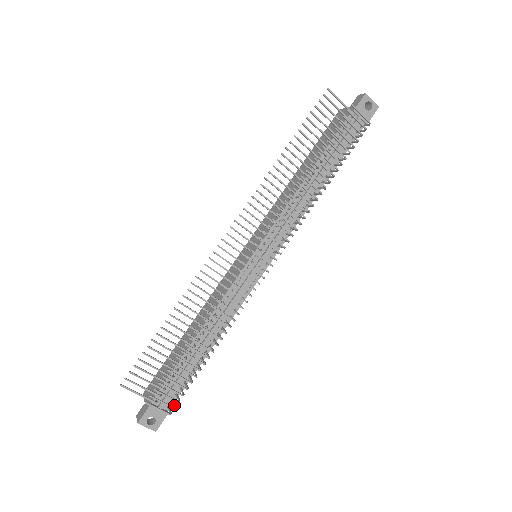
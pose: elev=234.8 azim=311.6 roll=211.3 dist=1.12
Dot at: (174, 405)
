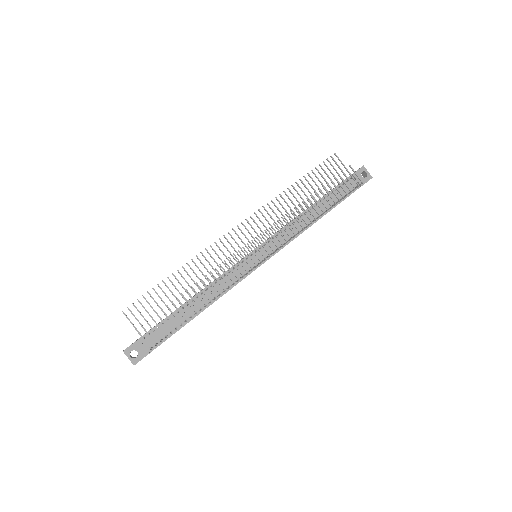
Dot at: occluded
